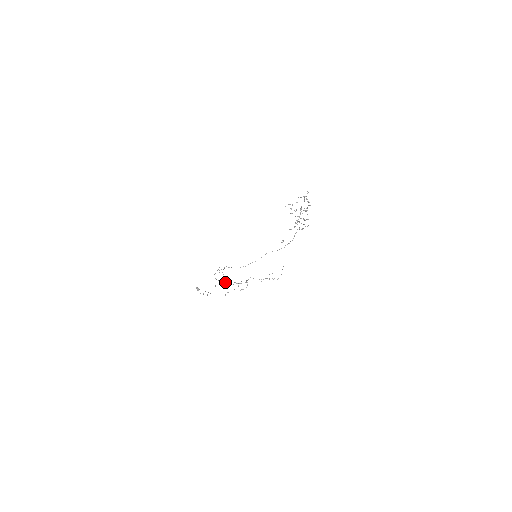
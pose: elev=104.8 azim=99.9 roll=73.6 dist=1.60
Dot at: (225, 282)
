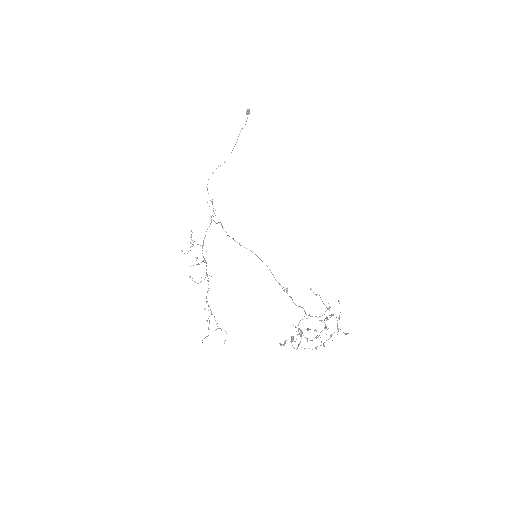
Dot at: occluded
